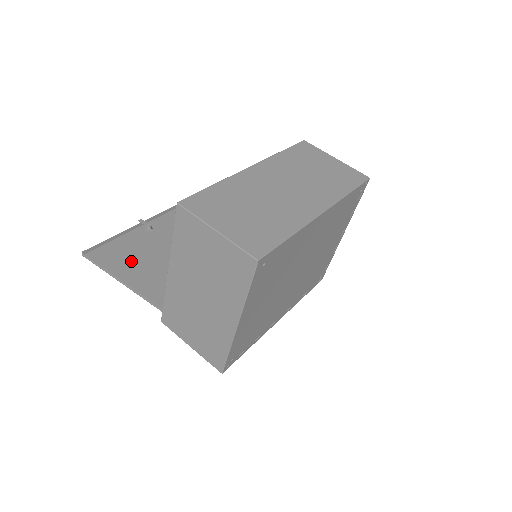
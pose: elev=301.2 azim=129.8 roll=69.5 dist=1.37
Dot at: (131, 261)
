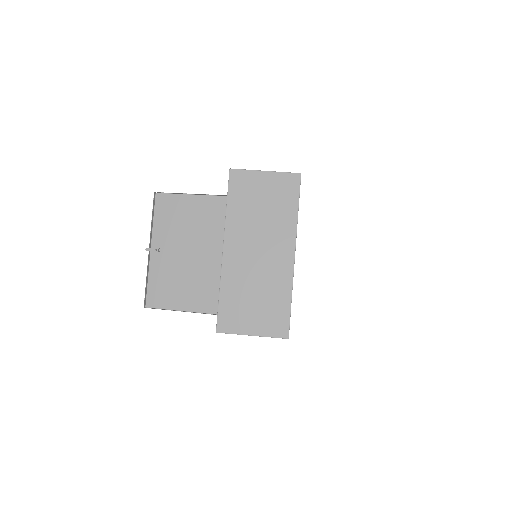
Dot at: (175, 289)
